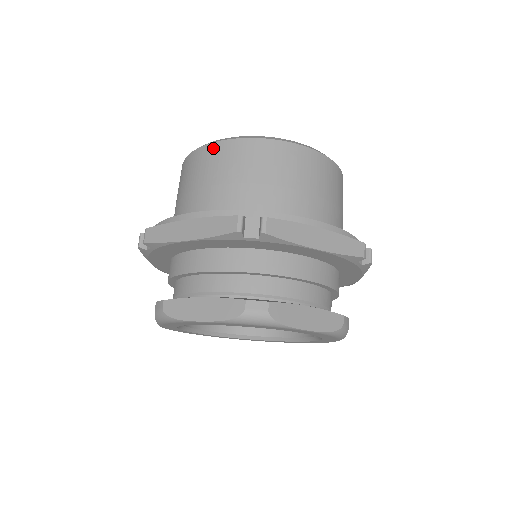
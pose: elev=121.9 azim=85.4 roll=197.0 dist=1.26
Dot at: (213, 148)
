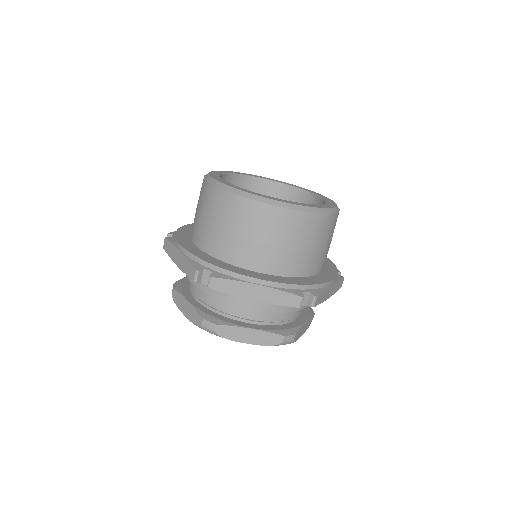
Dot at: (209, 188)
